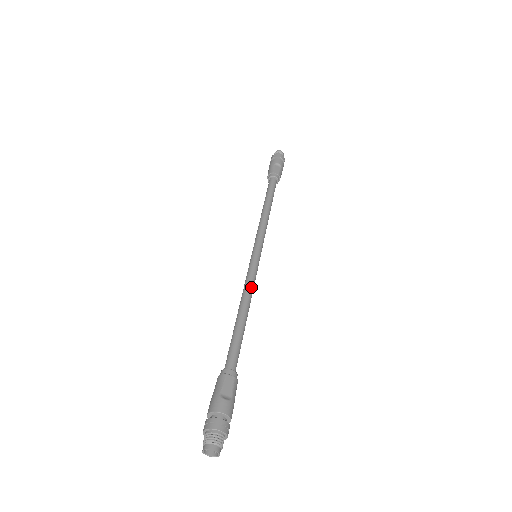
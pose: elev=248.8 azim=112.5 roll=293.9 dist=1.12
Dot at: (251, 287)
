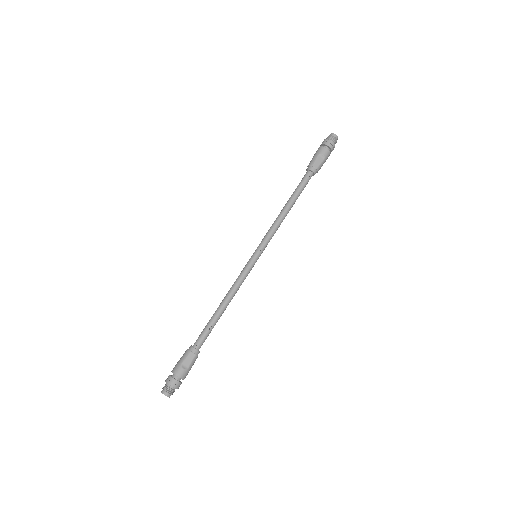
Dot at: (238, 286)
